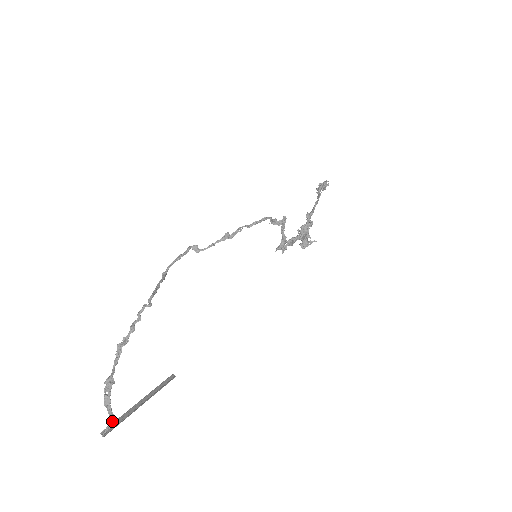
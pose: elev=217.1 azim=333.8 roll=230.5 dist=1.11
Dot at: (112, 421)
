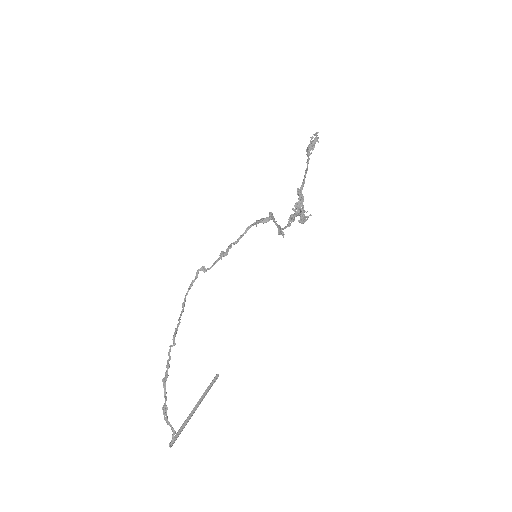
Dot at: occluded
